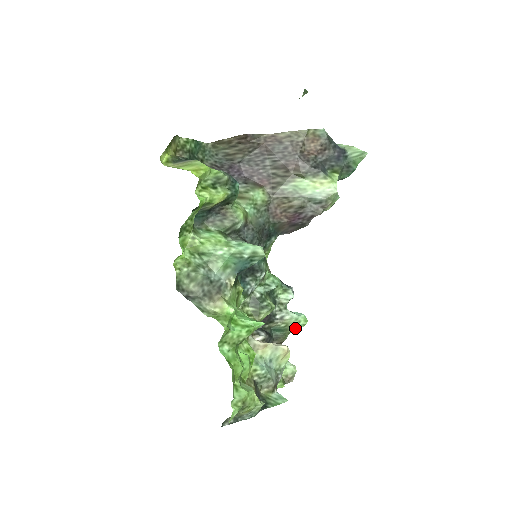
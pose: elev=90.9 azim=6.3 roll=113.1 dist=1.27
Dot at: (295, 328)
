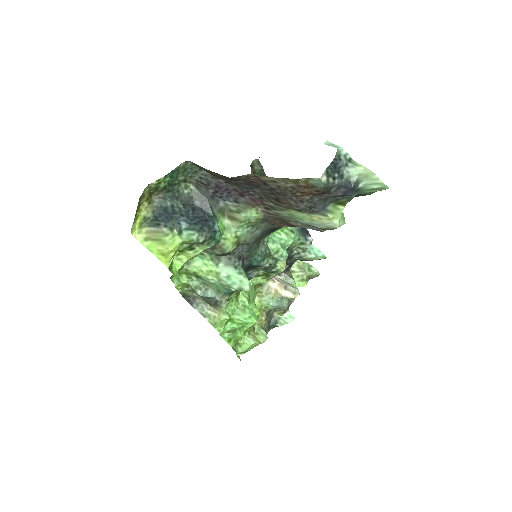
Dot at: occluded
